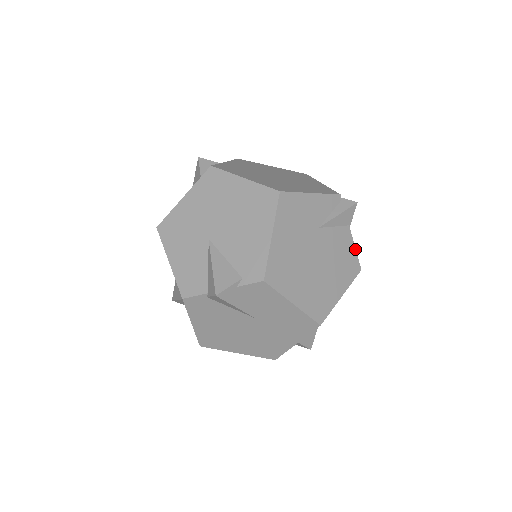
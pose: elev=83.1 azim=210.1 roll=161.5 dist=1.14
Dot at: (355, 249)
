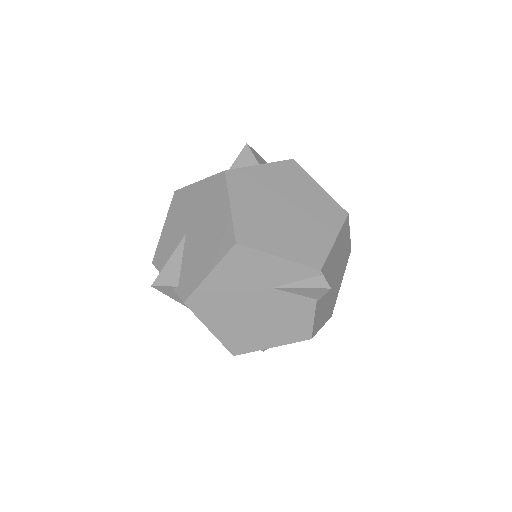
Dot at: (313, 321)
